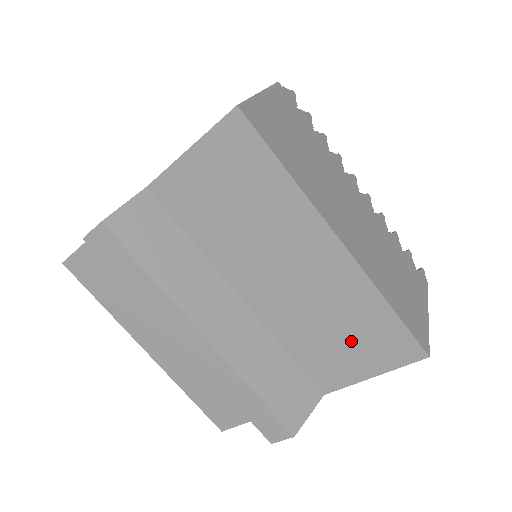
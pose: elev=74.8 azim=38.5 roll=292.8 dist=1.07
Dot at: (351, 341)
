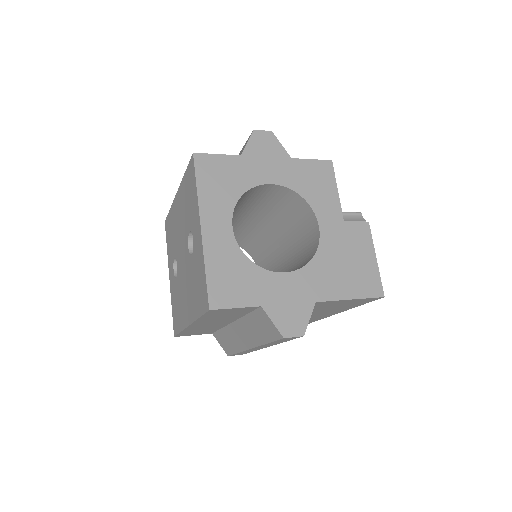
Dot at: occluded
